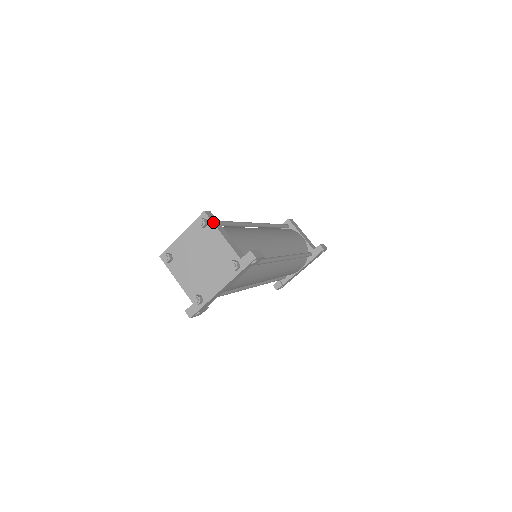
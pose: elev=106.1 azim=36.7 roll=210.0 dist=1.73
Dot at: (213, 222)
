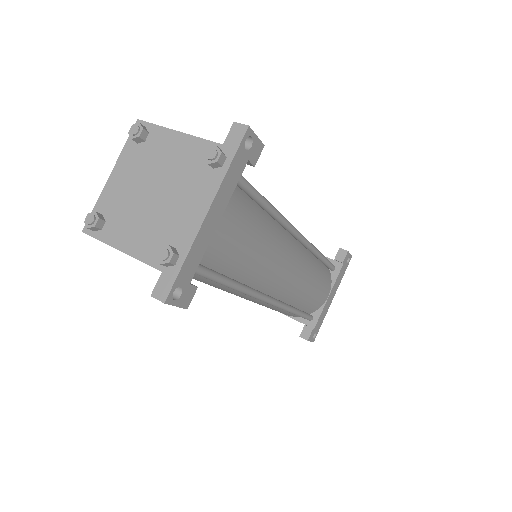
Dot at: (157, 125)
